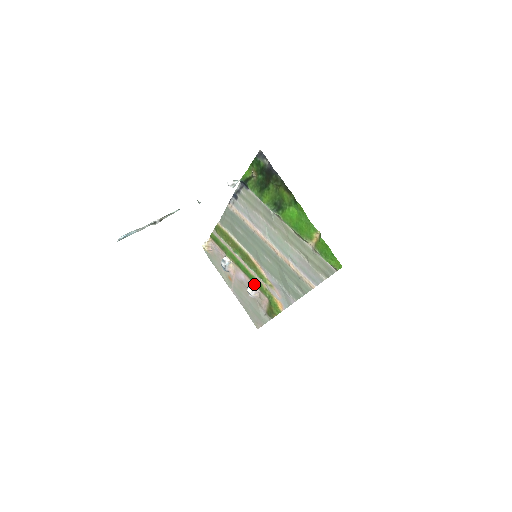
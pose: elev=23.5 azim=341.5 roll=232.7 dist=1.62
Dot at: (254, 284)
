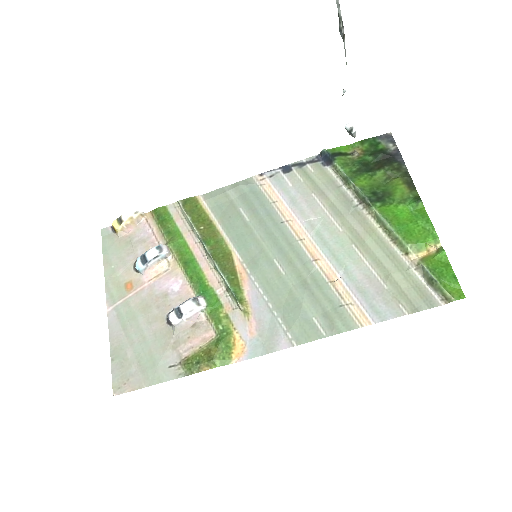
Dot at: (204, 300)
